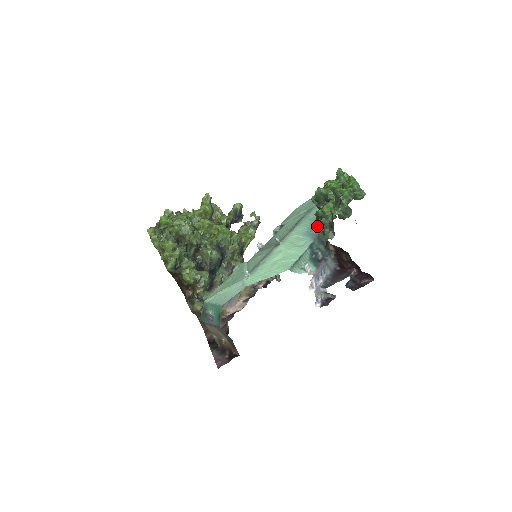
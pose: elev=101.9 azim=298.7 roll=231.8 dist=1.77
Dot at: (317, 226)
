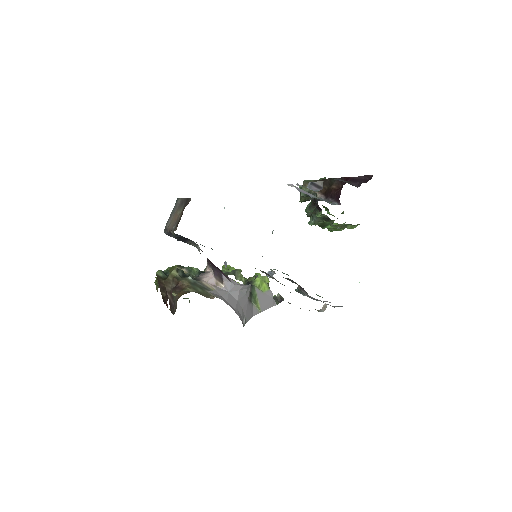
Dot at: occluded
